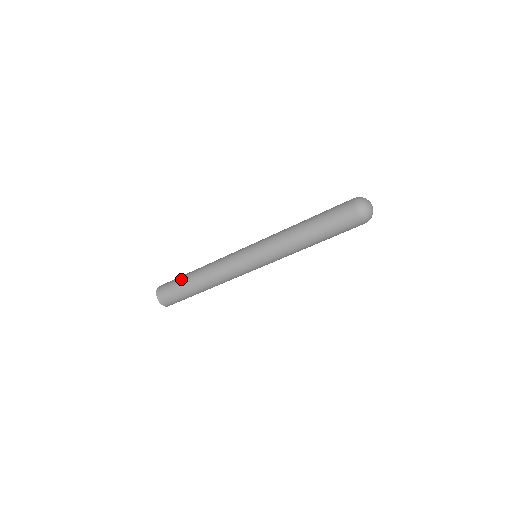
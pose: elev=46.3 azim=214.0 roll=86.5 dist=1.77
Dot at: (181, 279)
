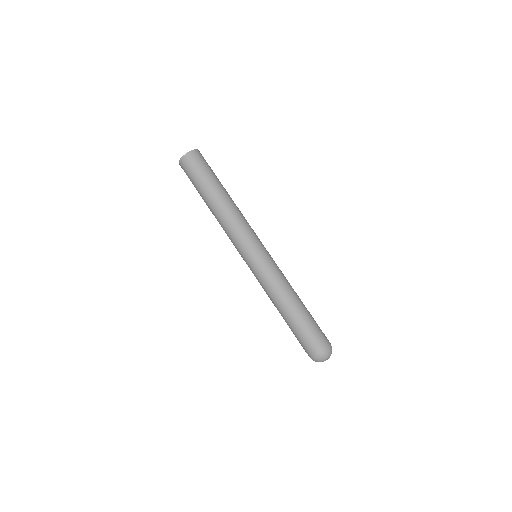
Dot at: (205, 183)
